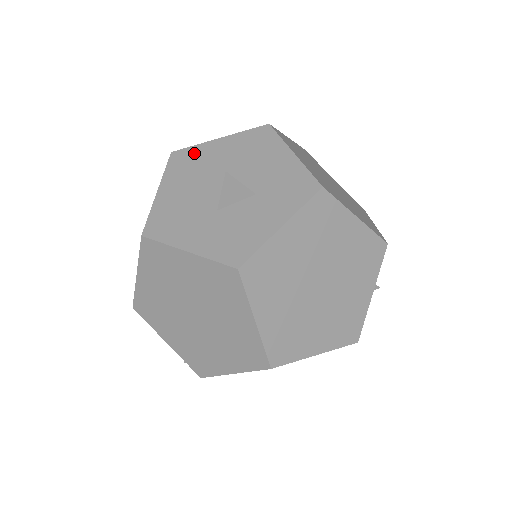
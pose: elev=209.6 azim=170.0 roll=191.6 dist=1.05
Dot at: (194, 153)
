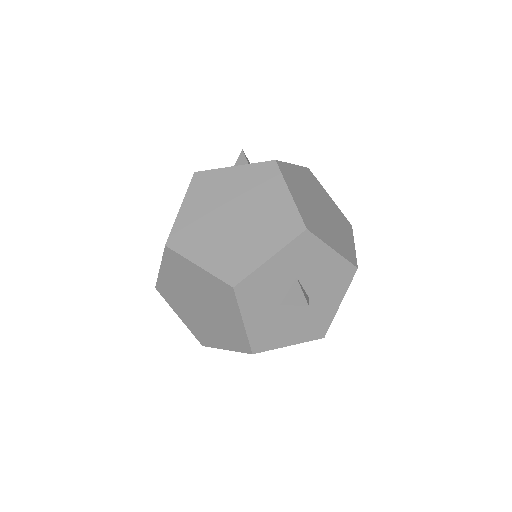
Dot at: occluded
